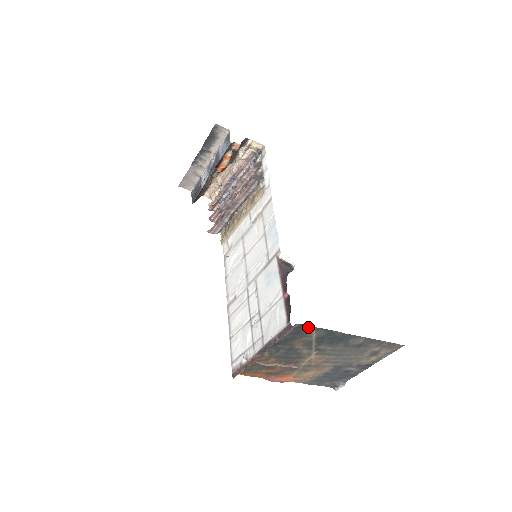
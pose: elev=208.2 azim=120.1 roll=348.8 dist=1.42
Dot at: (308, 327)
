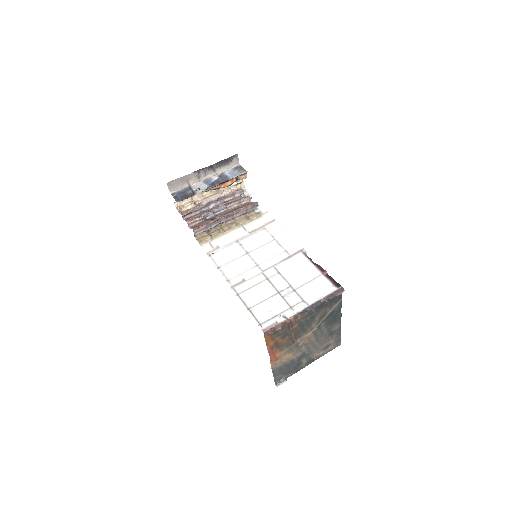
Dot at: (340, 297)
